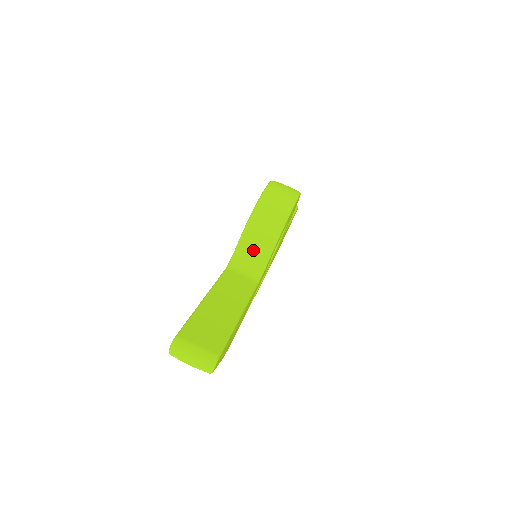
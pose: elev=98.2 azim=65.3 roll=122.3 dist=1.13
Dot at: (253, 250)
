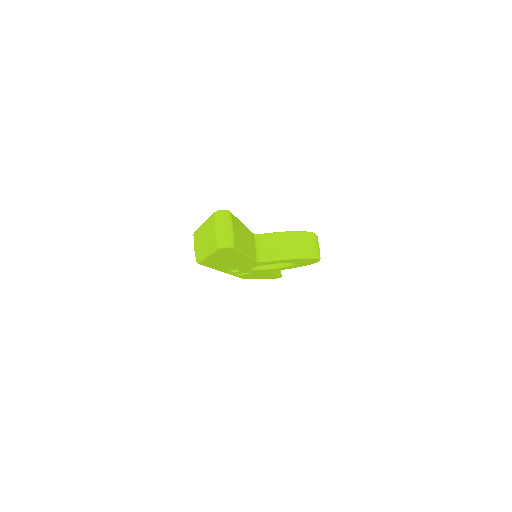
Dot at: (275, 245)
